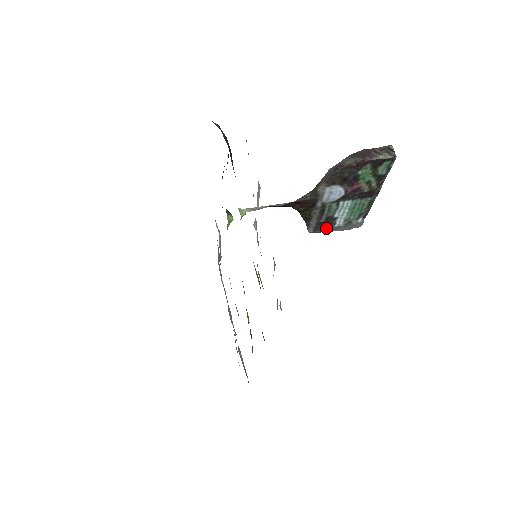
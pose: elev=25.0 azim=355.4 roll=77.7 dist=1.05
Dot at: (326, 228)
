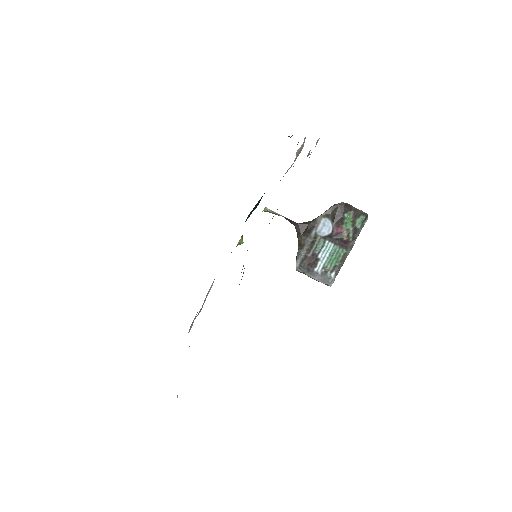
Dot at: (309, 268)
